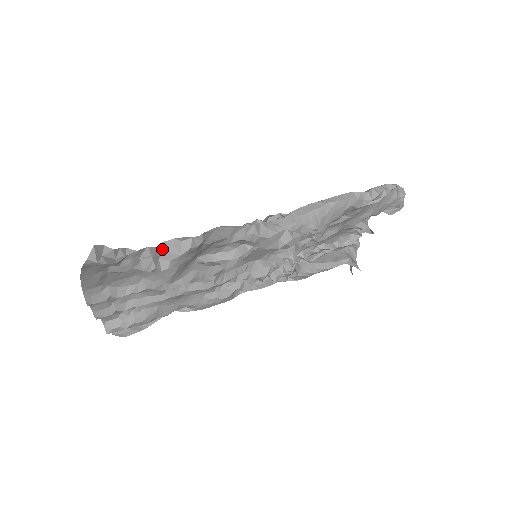
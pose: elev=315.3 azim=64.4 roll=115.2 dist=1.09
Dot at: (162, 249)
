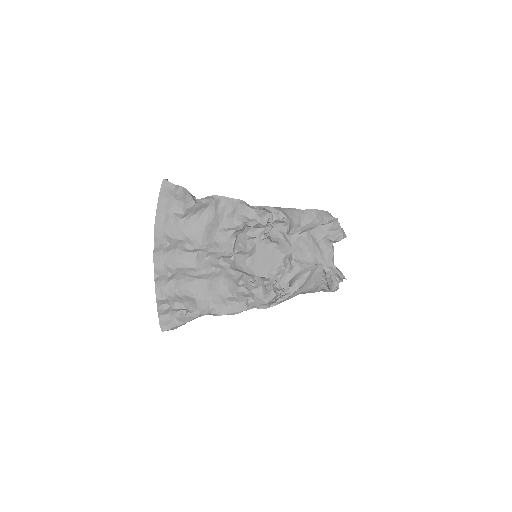
Dot at: occluded
